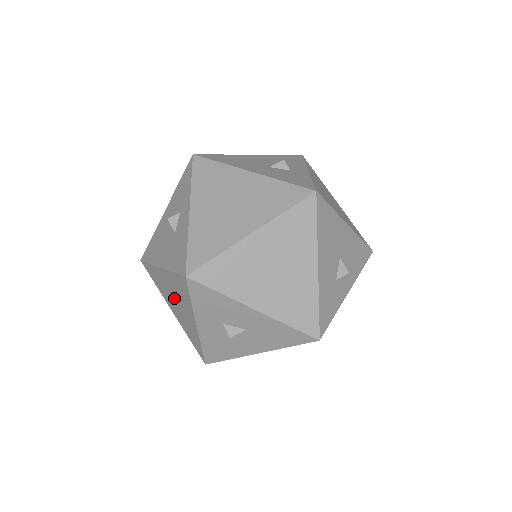
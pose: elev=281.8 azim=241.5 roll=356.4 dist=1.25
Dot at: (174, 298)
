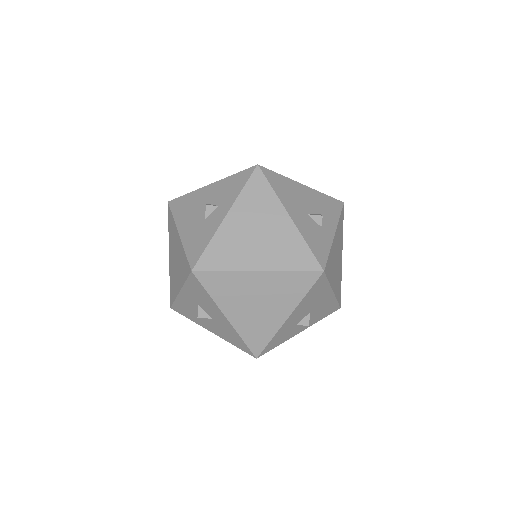
Dot at: (176, 257)
